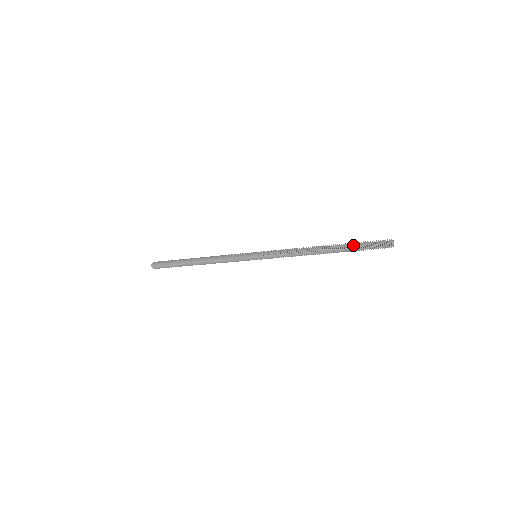
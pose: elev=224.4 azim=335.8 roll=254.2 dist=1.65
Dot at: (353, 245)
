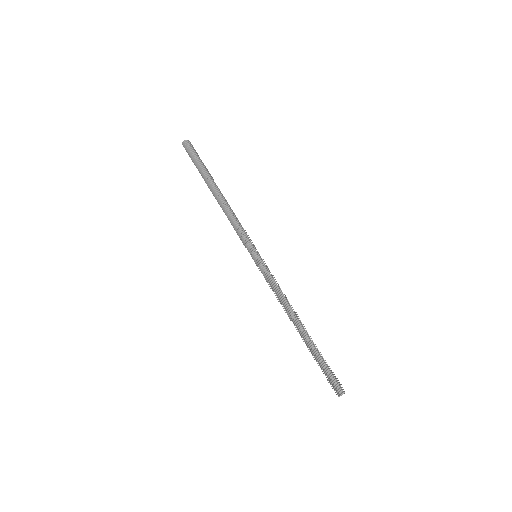
Dot at: (319, 356)
